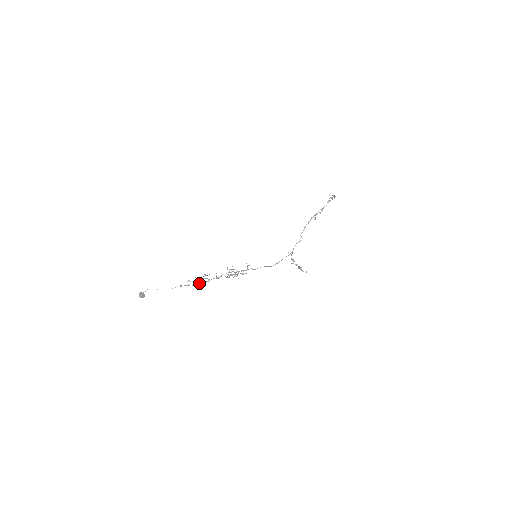
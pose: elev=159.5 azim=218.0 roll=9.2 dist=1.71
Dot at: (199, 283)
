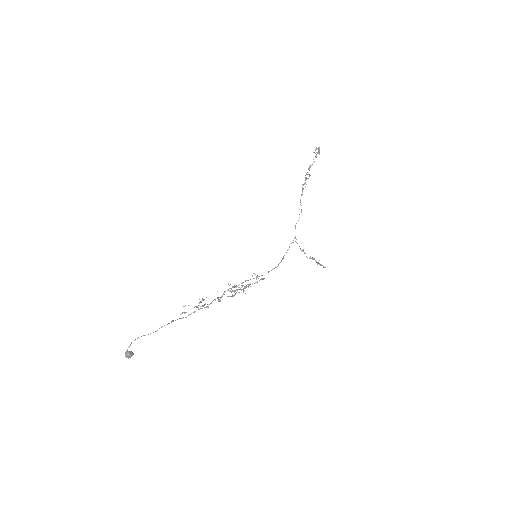
Dot at: (195, 311)
